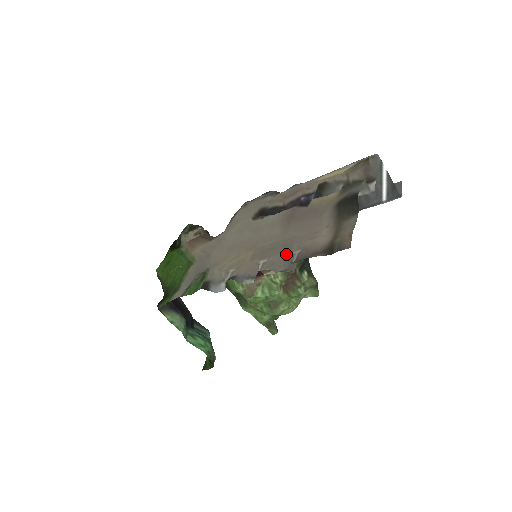
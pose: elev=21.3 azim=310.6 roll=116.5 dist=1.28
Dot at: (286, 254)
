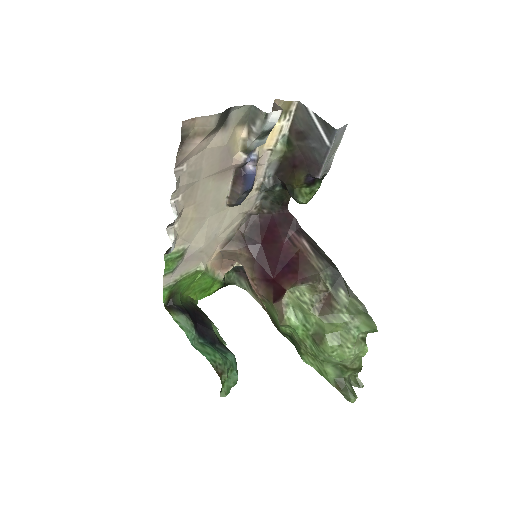
Dot at: (184, 177)
